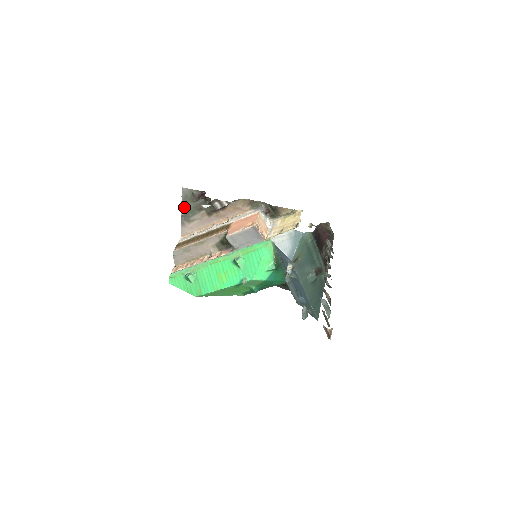
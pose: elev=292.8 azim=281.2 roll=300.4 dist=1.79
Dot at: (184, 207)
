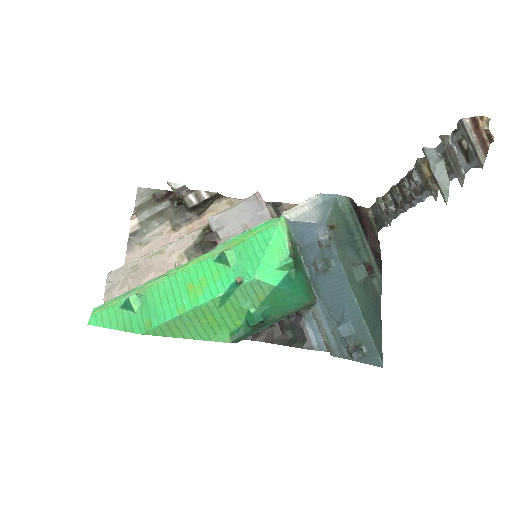
Dot at: (137, 218)
